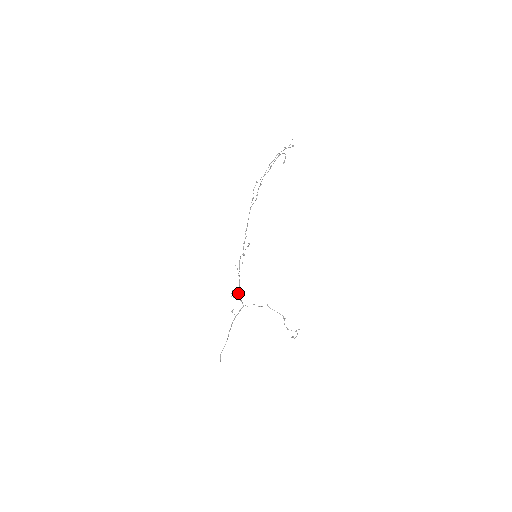
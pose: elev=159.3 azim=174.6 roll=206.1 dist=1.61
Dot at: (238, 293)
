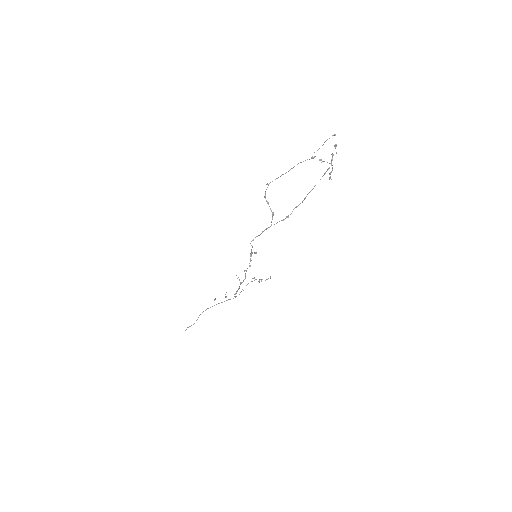
Dot at: (235, 294)
